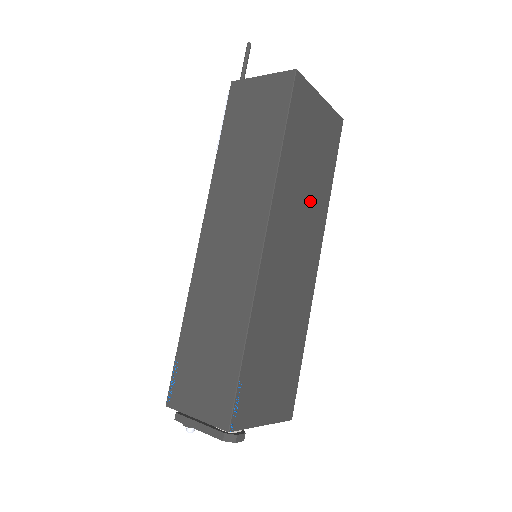
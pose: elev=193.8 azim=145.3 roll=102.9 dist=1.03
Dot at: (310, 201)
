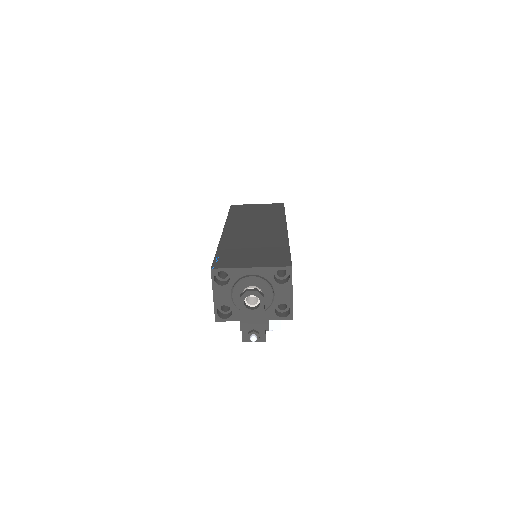
Dot at: (263, 219)
